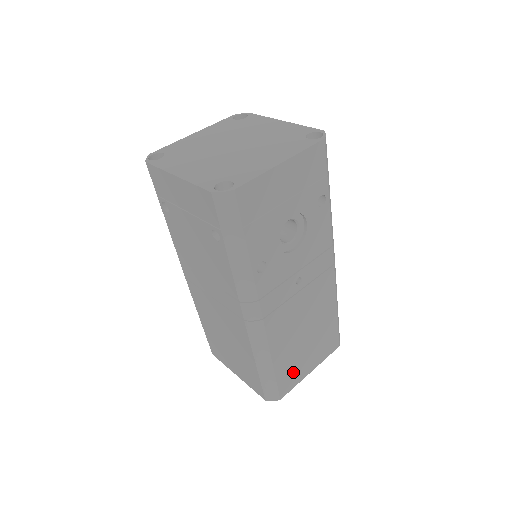
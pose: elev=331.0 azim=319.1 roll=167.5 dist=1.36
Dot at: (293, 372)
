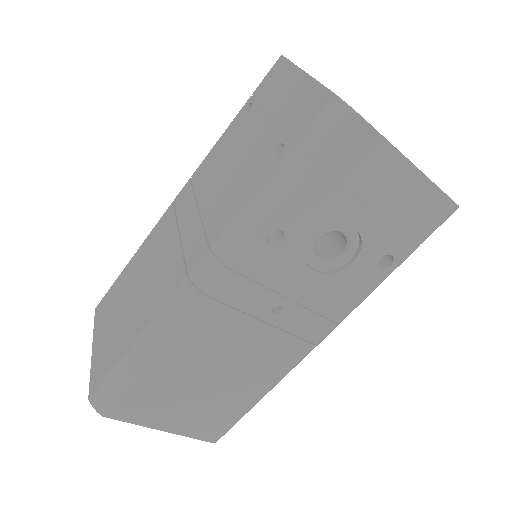
Dot at: (151, 403)
